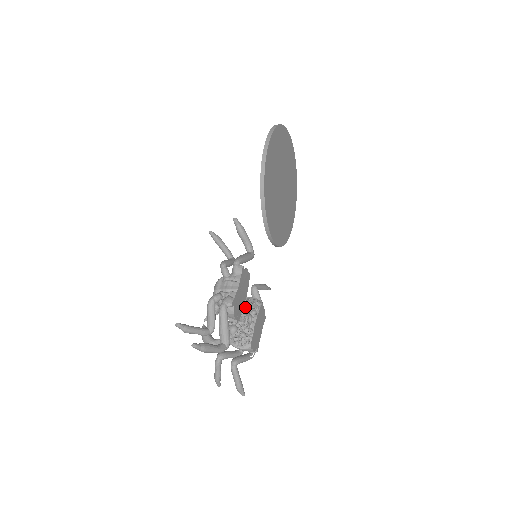
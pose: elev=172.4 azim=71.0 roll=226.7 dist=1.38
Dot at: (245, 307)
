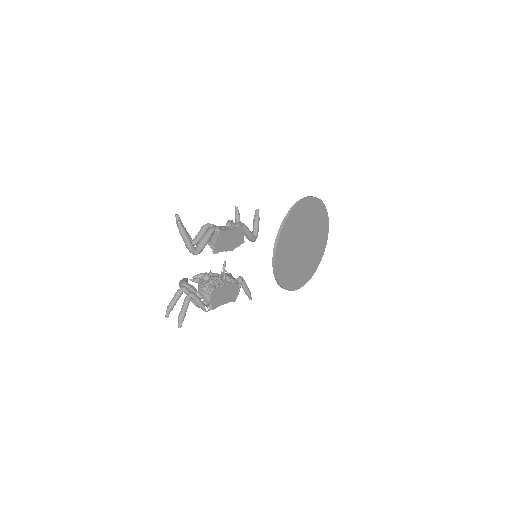
Dot at: occluded
